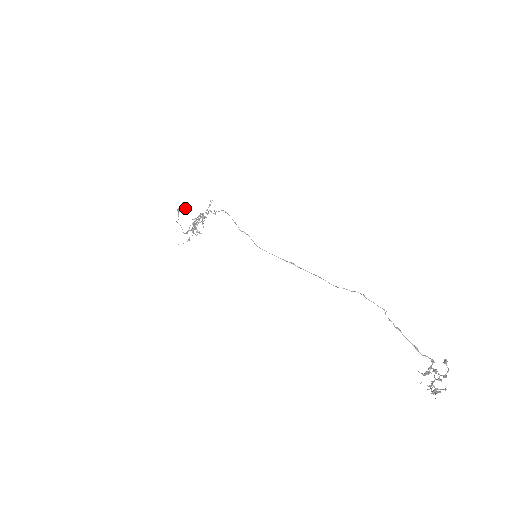
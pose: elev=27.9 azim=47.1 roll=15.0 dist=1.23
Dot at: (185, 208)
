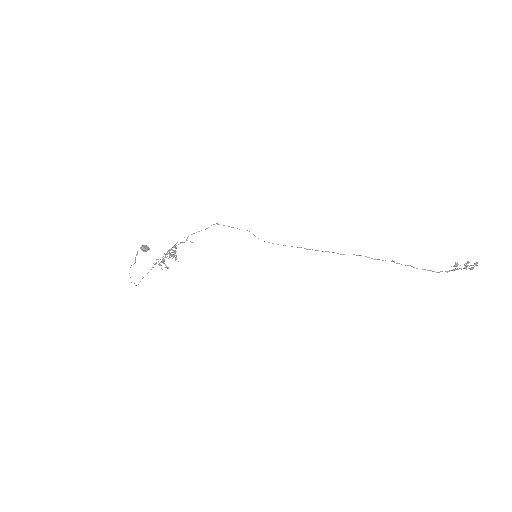
Dot at: (148, 248)
